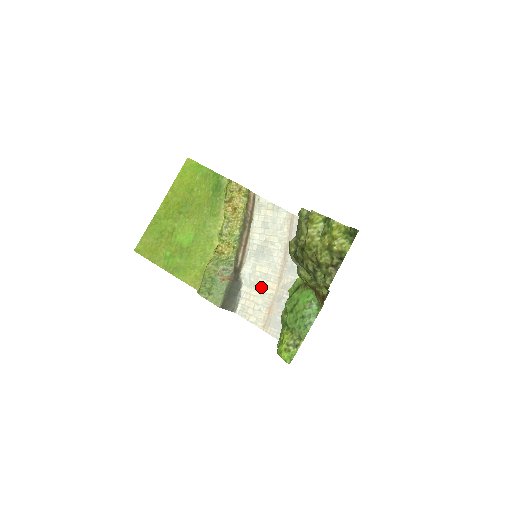
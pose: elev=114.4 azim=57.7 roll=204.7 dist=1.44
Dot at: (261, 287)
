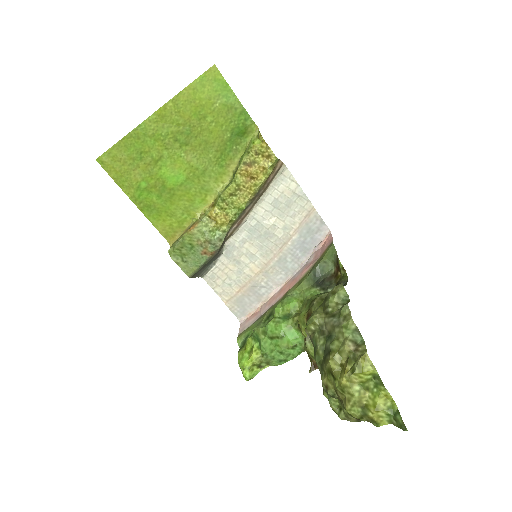
Dot at: (241, 265)
